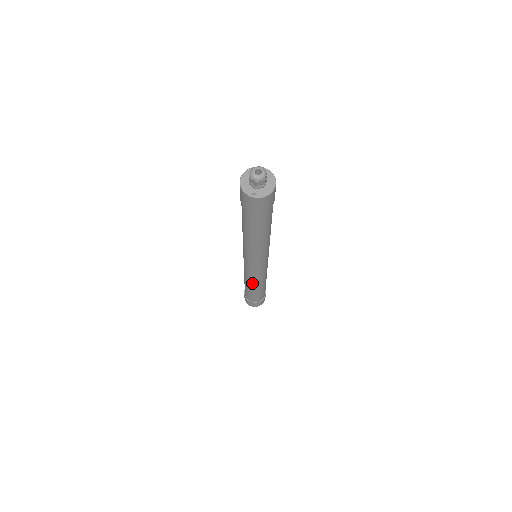
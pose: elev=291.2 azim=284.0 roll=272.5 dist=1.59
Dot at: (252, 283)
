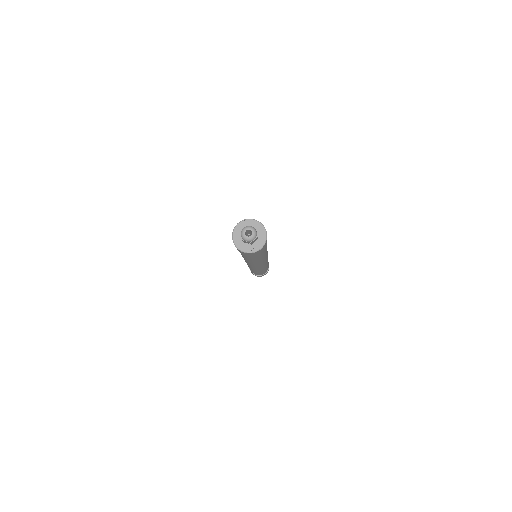
Dot at: (259, 271)
